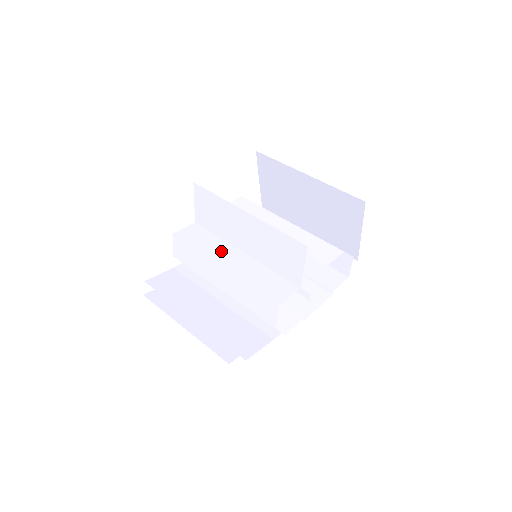
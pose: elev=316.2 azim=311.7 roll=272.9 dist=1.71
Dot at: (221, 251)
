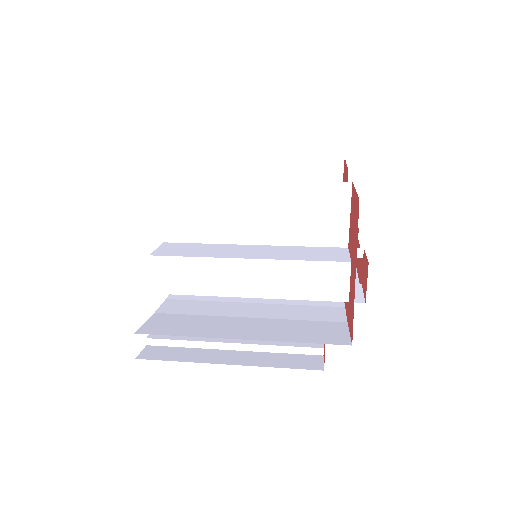
Dot at: (228, 250)
